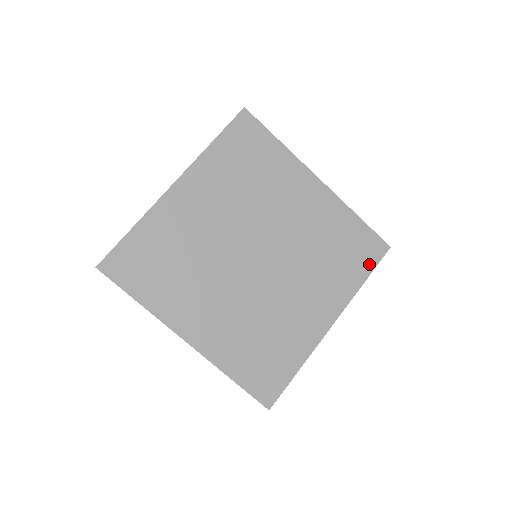
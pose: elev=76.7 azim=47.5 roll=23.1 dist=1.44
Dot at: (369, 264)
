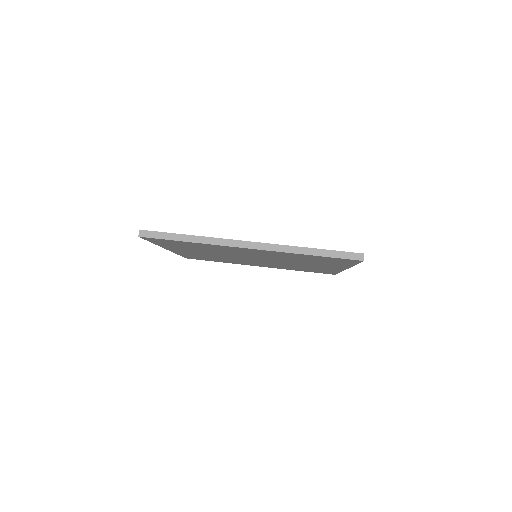
Dot at: occluded
